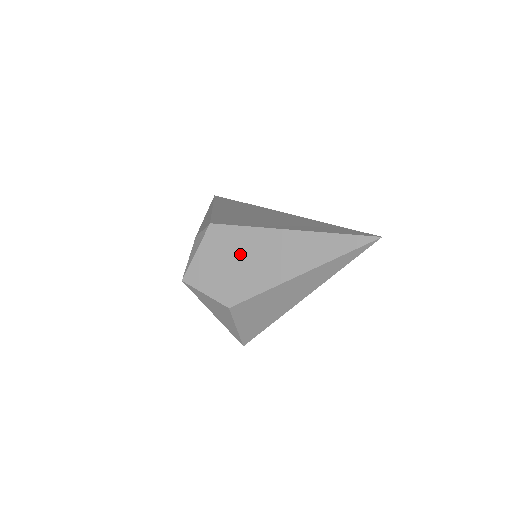
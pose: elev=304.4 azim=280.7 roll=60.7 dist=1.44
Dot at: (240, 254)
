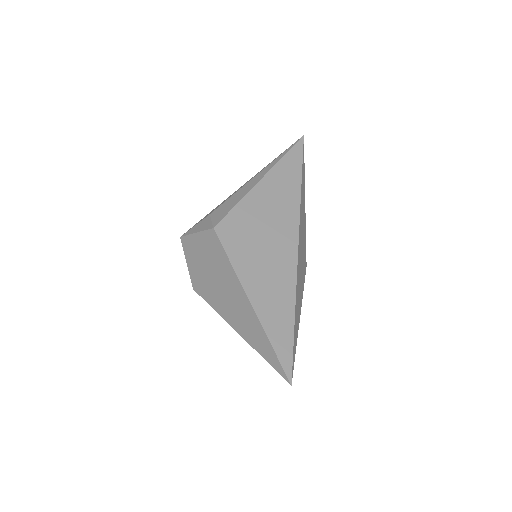
Dot at: (216, 272)
